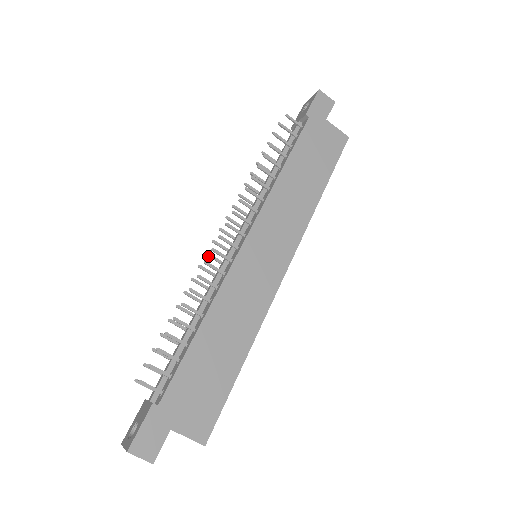
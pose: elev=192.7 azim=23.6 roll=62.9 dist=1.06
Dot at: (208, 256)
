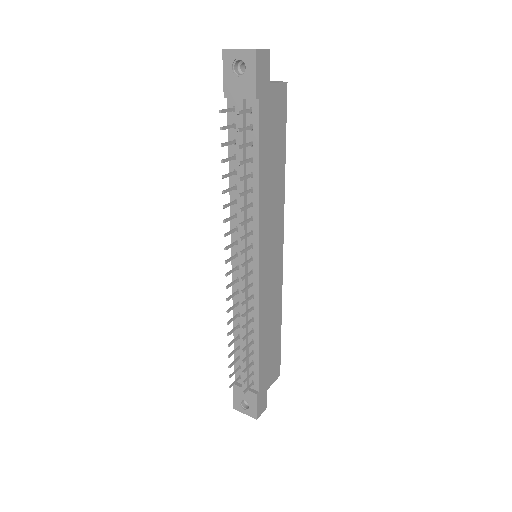
Dot at: occluded
